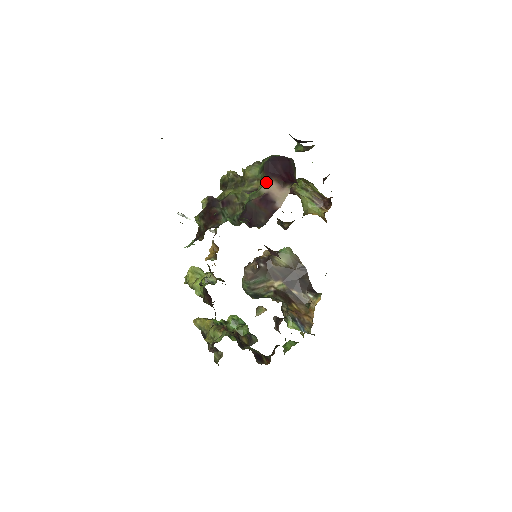
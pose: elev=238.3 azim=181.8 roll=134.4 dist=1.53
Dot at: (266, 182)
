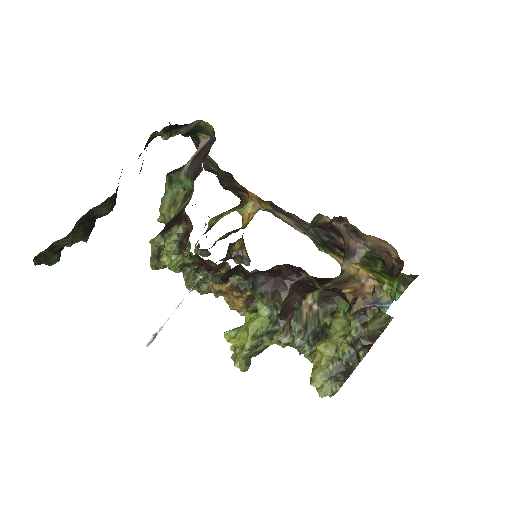
Dot at: (183, 169)
